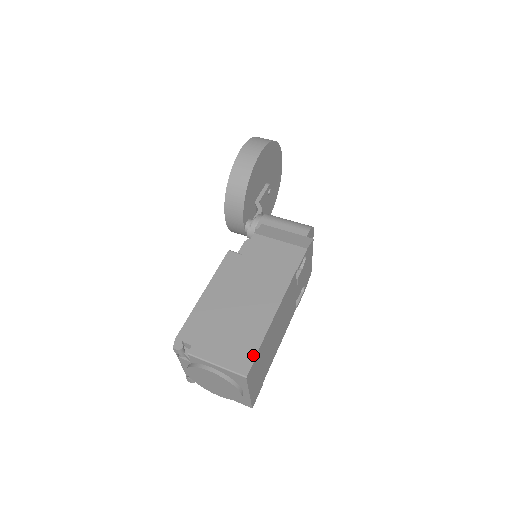
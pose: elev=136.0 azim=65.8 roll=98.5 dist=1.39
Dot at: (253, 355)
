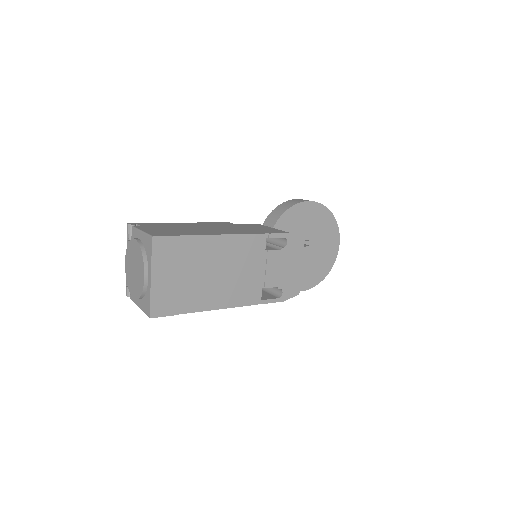
Dot at: (173, 235)
